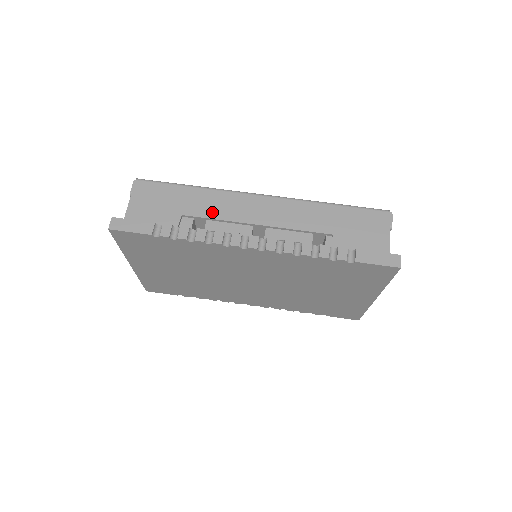
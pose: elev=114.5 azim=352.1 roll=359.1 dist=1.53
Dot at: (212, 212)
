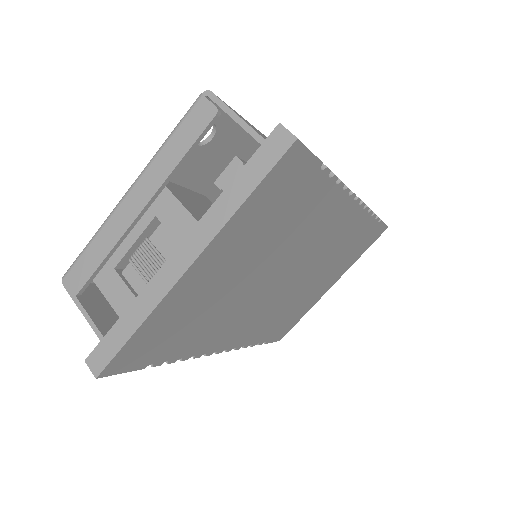
Dot at: occluded
